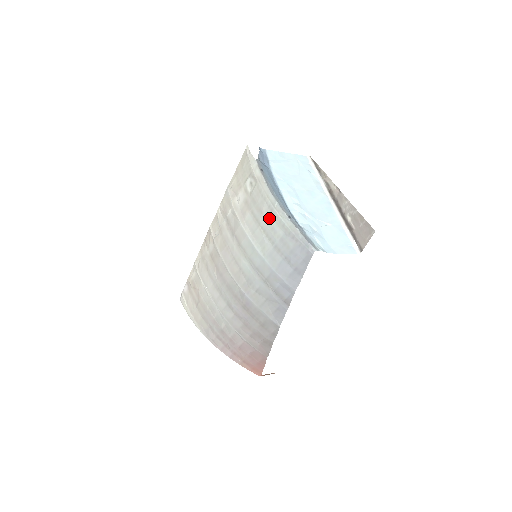
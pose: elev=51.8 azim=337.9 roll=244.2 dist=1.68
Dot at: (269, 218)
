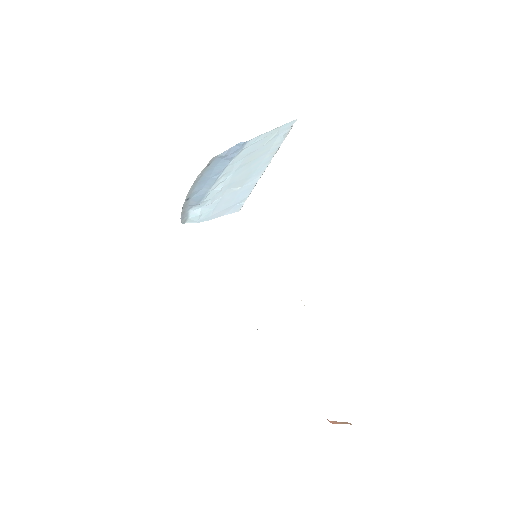
Dot at: occluded
